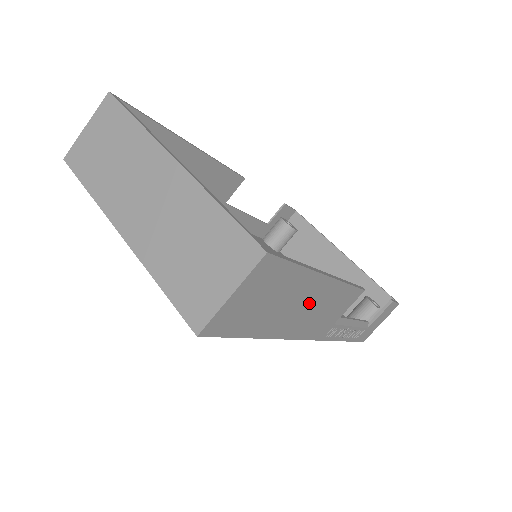
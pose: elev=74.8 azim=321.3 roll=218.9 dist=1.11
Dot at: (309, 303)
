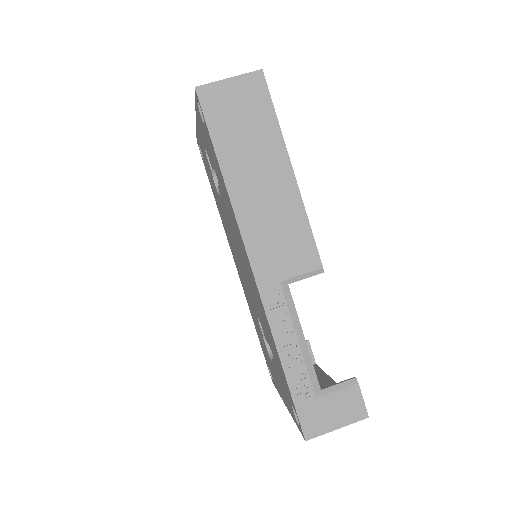
Dot at: (269, 186)
